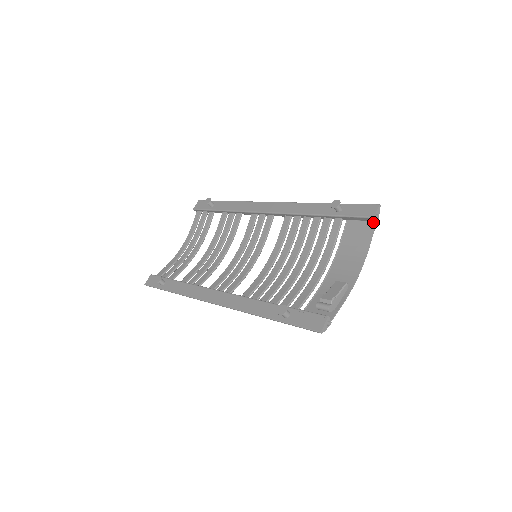
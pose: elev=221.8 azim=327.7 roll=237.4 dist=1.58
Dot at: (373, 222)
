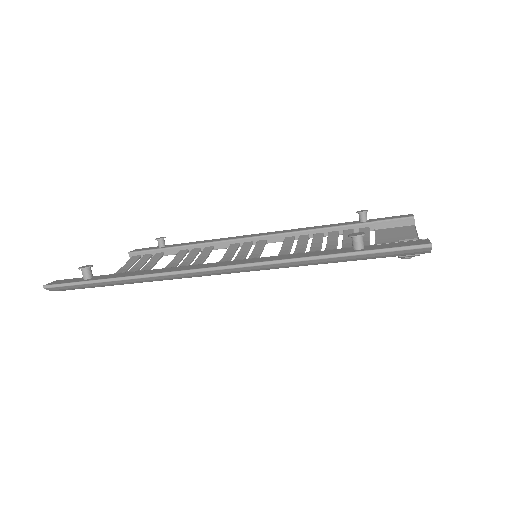
Dot at: (410, 226)
